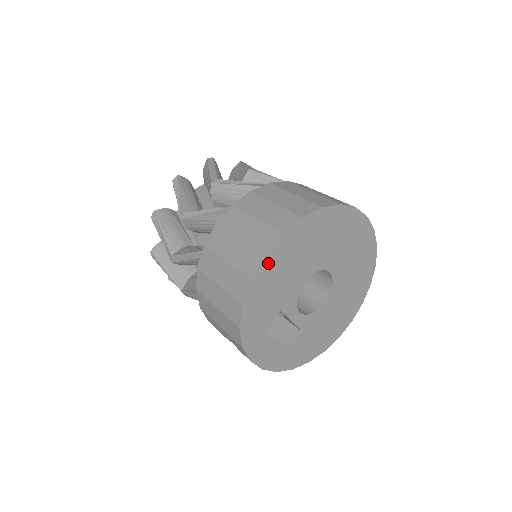
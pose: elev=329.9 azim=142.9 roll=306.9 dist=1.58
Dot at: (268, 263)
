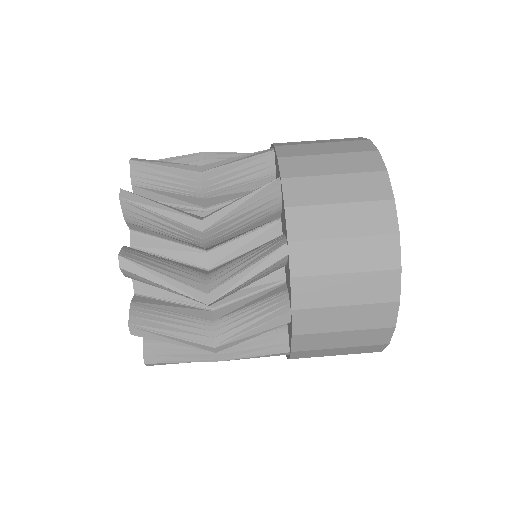
Dot at: occluded
